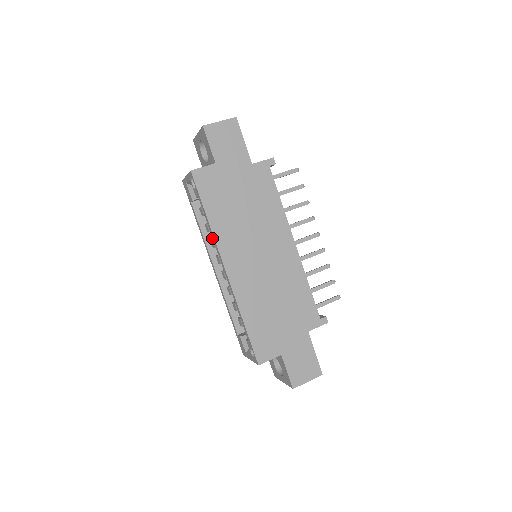
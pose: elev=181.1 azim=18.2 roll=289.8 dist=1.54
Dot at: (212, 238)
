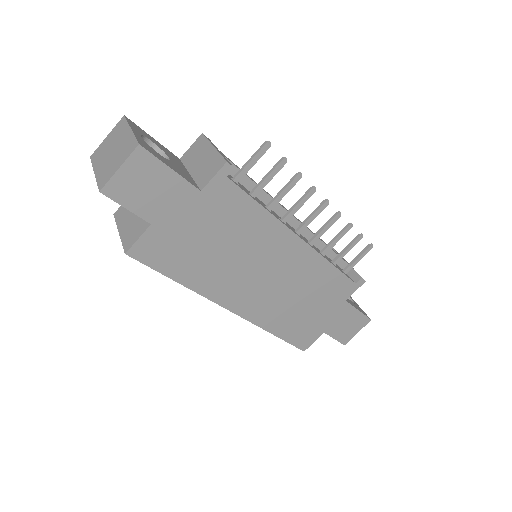
Dot at: occluded
